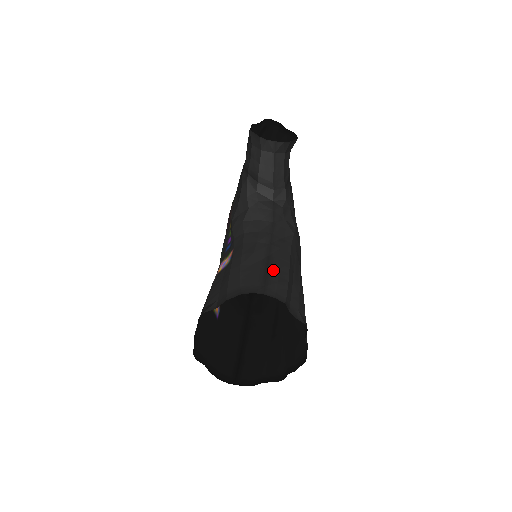
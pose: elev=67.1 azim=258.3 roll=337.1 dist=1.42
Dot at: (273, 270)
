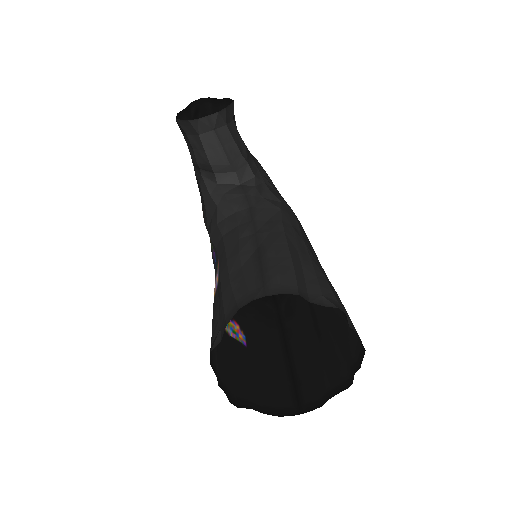
Dot at: (268, 261)
